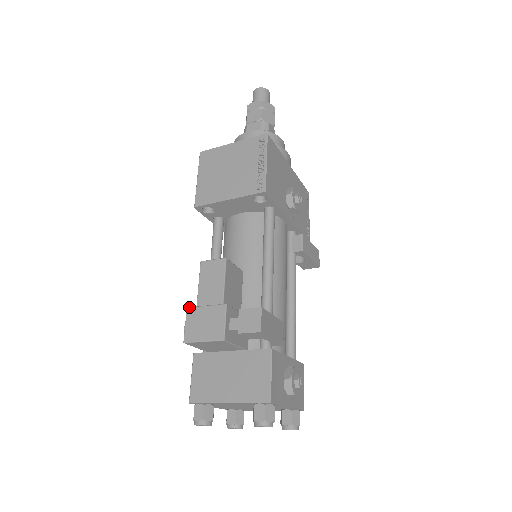
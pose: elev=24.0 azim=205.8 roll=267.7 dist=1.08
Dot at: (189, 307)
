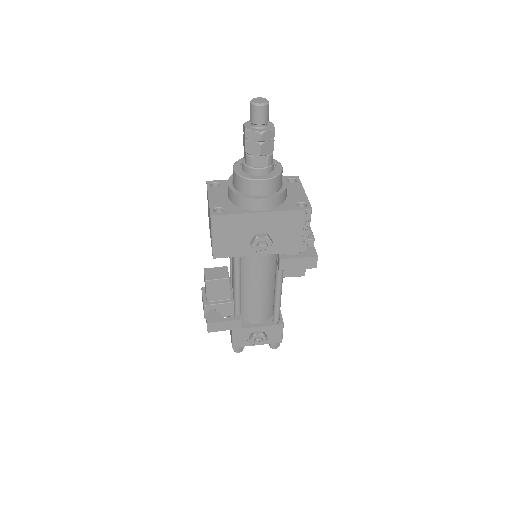
Dot at: (201, 289)
